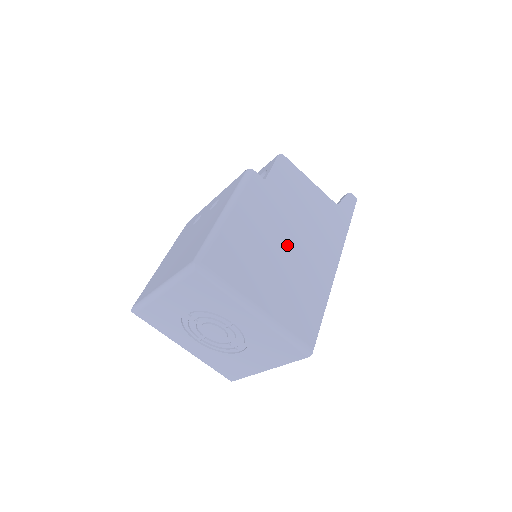
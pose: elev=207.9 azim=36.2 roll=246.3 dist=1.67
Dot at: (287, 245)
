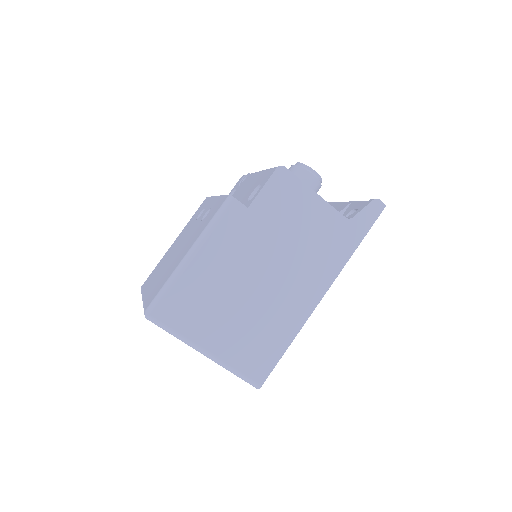
Dot at: (258, 283)
